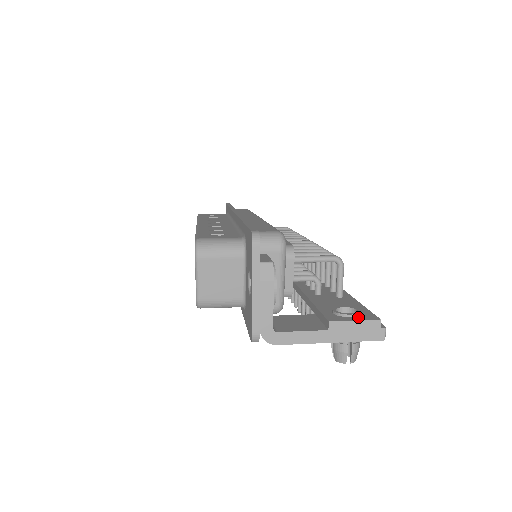
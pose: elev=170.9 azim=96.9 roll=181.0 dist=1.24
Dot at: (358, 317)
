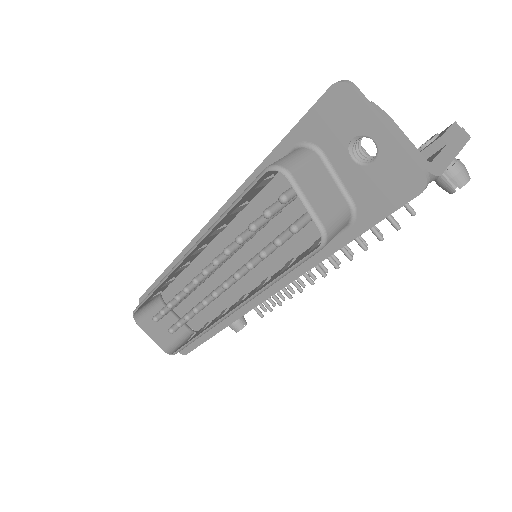
Dot at: (442, 132)
